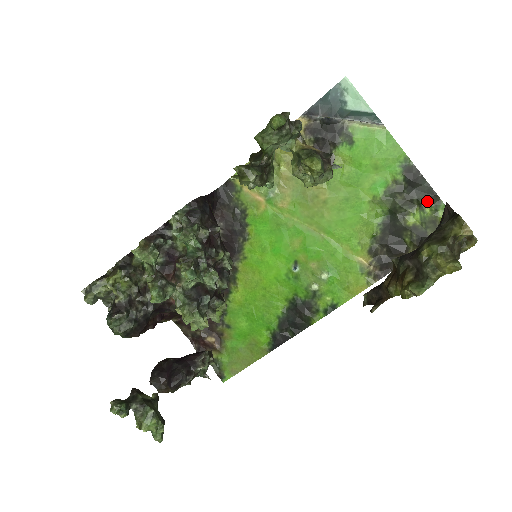
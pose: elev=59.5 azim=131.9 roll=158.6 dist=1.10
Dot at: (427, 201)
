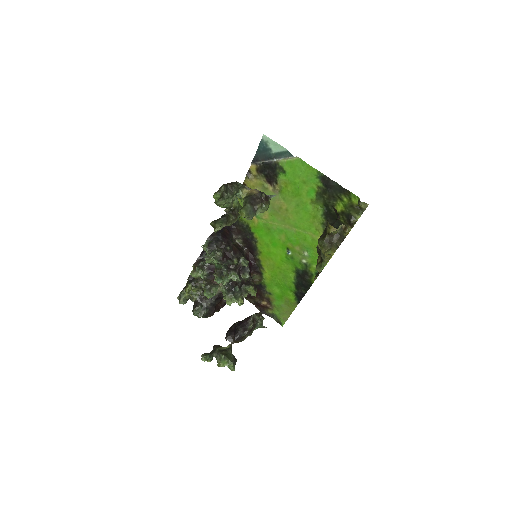
Dot at: (342, 194)
